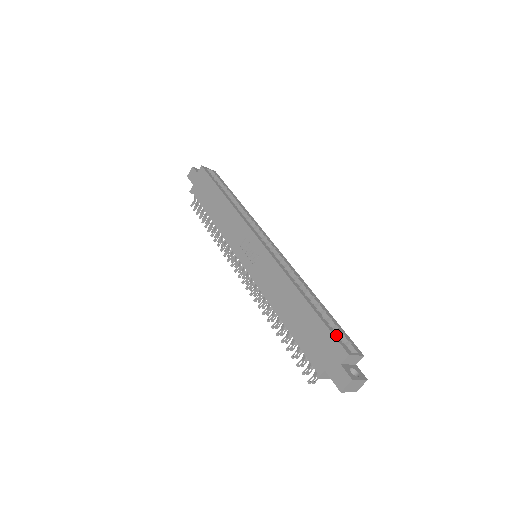
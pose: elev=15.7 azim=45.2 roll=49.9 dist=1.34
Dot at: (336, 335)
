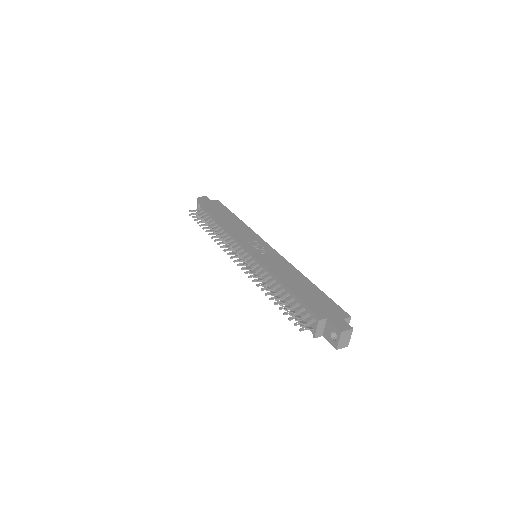
Dot at: occluded
